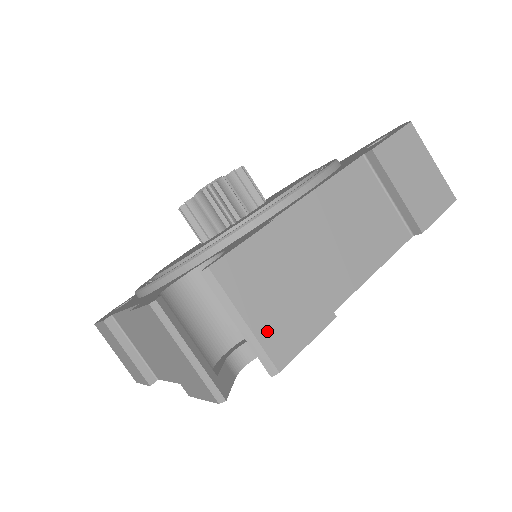
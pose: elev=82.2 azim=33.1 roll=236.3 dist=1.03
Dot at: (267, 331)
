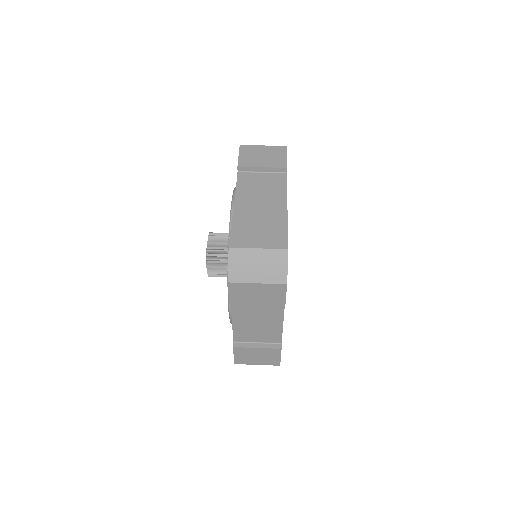
Dot at: occluded
